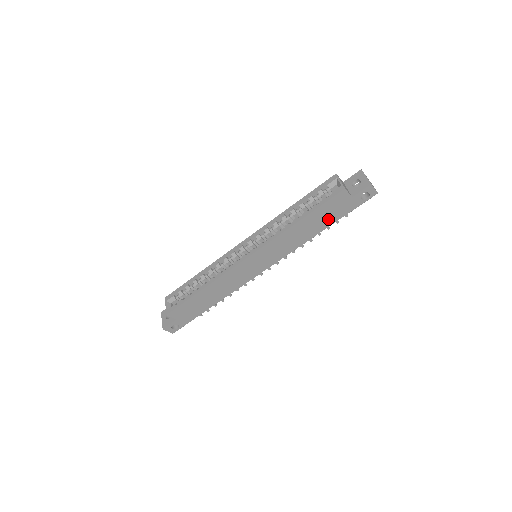
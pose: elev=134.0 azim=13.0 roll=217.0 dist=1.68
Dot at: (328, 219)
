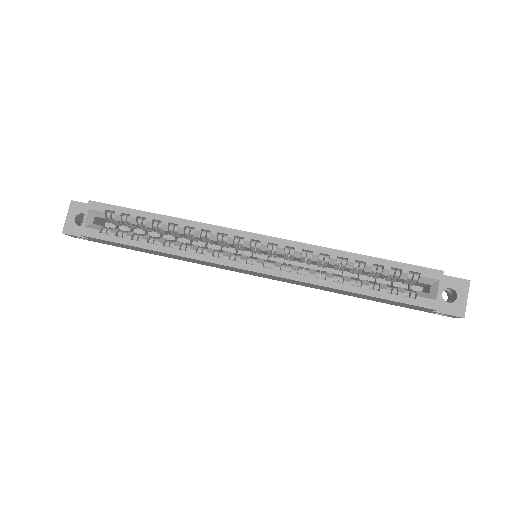
Dot at: (379, 300)
